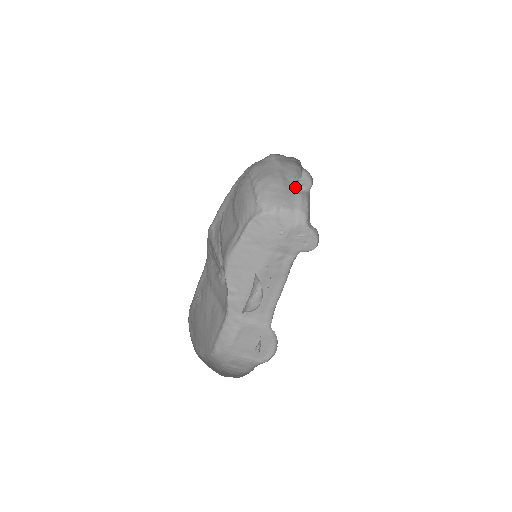
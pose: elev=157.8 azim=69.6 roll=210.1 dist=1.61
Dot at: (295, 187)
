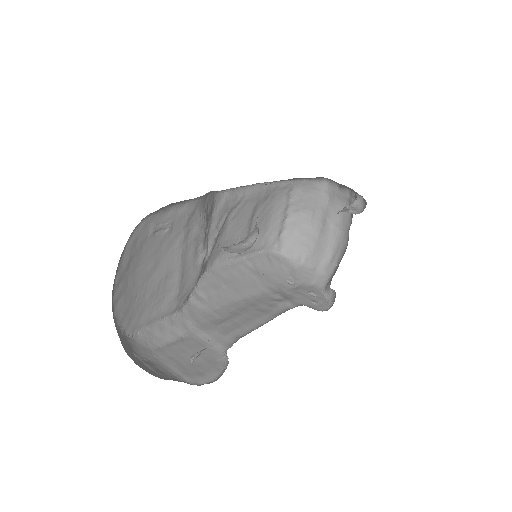
Dot at: occluded
